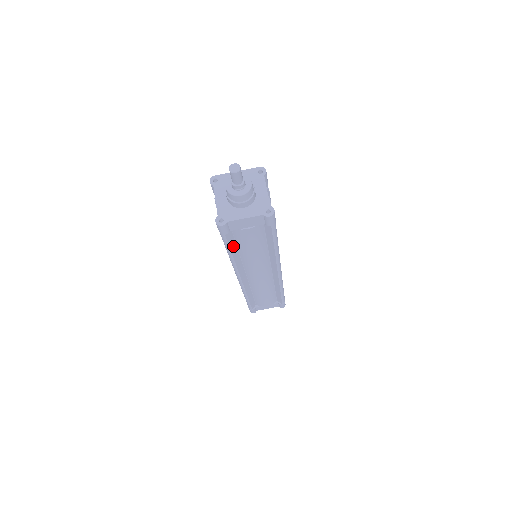
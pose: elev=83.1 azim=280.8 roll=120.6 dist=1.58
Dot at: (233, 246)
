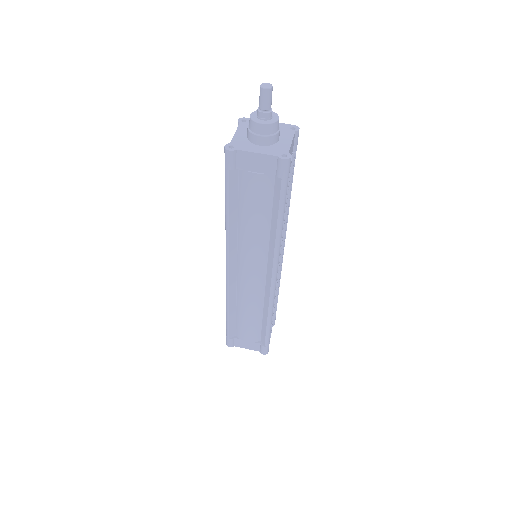
Dot at: (234, 201)
